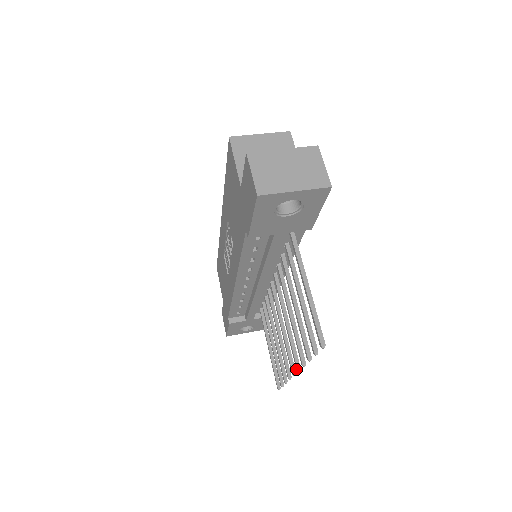
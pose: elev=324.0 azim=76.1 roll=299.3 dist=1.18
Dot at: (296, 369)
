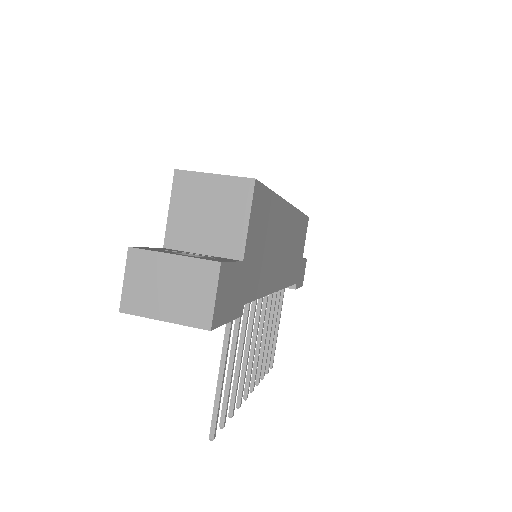
Dot at: (244, 396)
